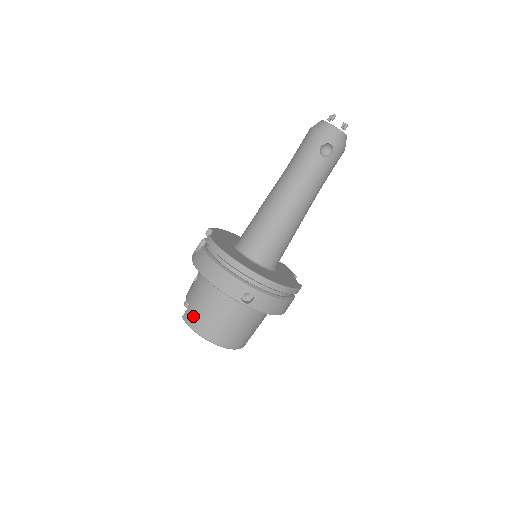
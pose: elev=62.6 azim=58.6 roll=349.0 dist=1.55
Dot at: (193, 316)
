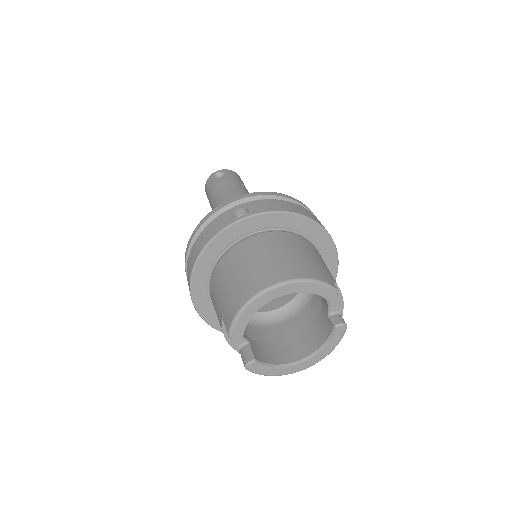
Dot at: (228, 307)
